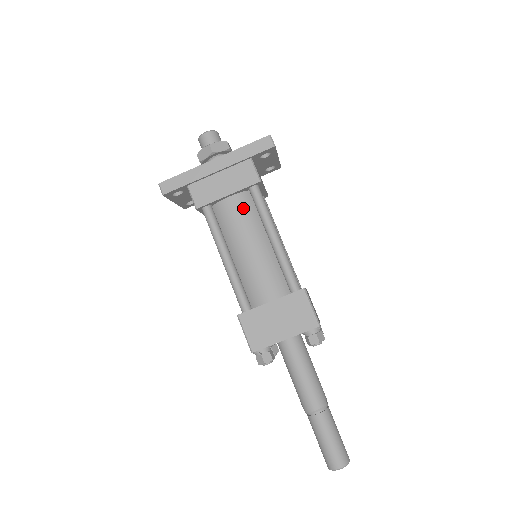
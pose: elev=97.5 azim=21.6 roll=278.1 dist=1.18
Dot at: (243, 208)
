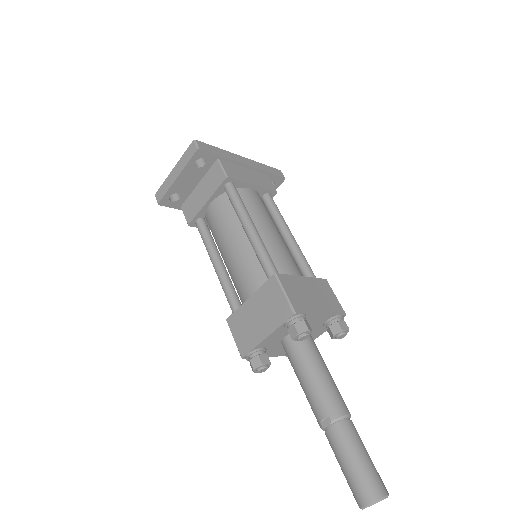
Dot at: (262, 203)
